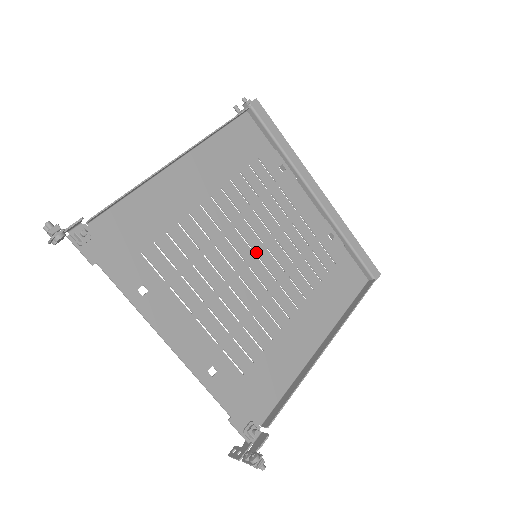
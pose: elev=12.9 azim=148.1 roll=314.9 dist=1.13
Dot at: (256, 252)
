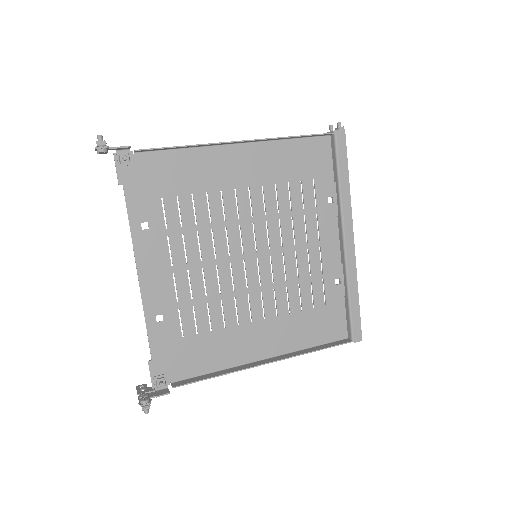
Dot at: (258, 253)
